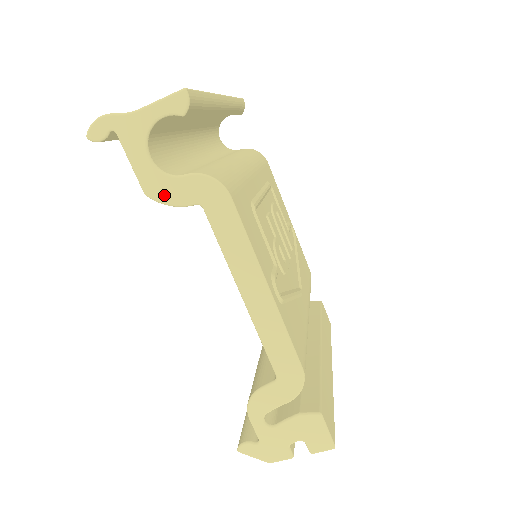
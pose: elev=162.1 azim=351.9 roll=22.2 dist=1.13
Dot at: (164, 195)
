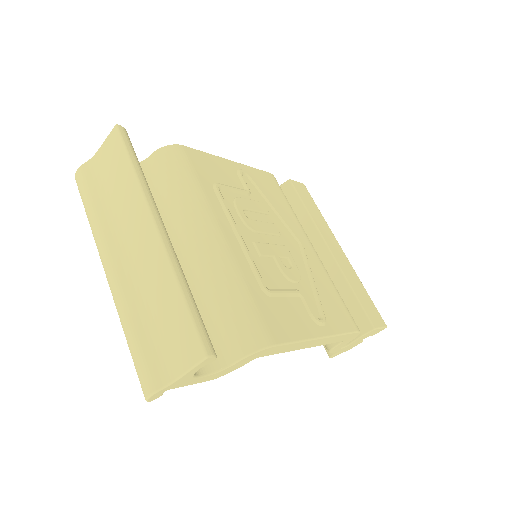
Dot at: (227, 373)
